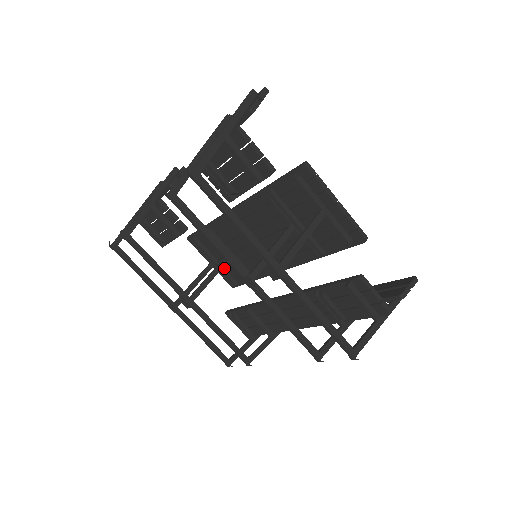
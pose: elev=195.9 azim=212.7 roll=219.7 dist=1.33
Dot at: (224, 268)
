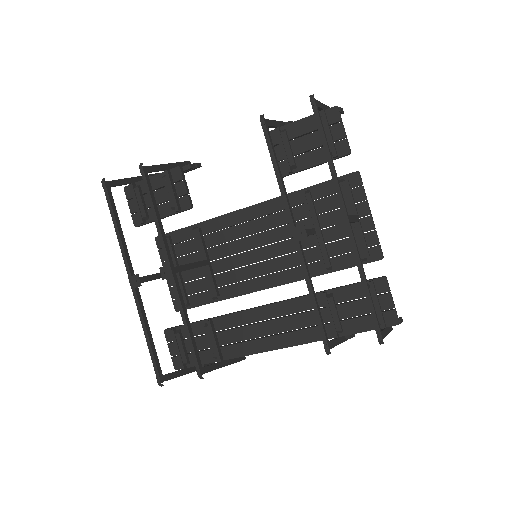
Dot at: (183, 282)
